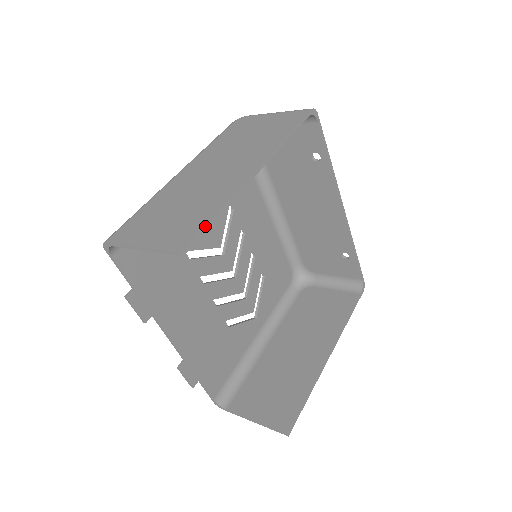
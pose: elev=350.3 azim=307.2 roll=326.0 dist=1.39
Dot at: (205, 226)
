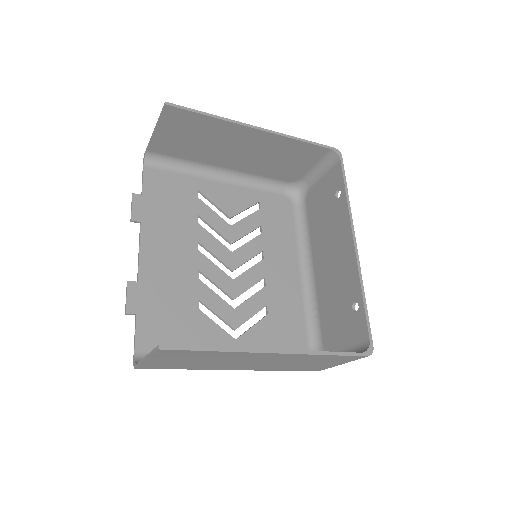
Dot at: (193, 109)
